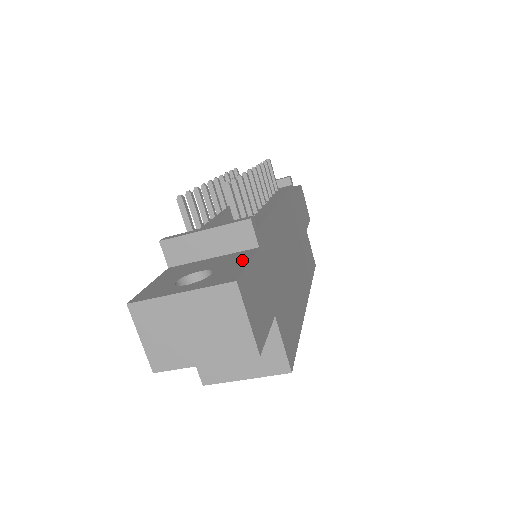
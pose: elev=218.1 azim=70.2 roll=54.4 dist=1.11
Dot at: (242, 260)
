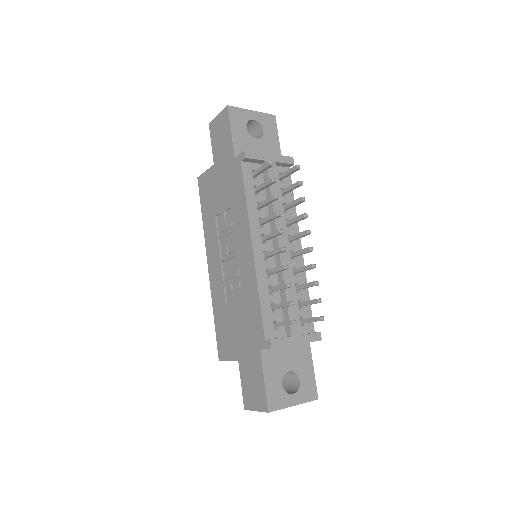
Dot at: (309, 364)
